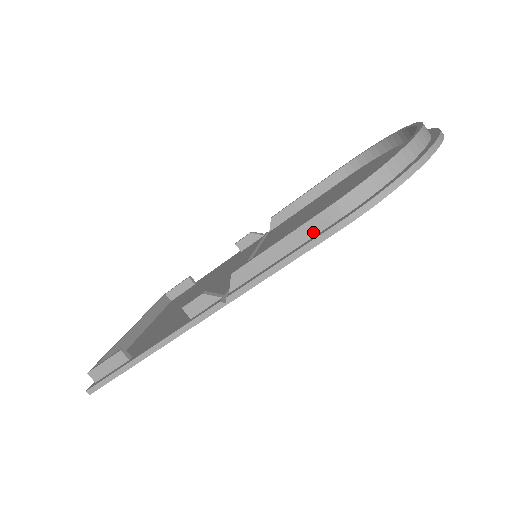
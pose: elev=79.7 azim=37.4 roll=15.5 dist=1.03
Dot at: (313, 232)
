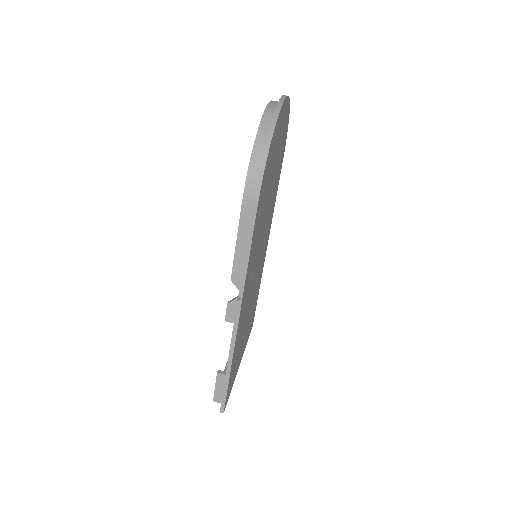
Dot at: (248, 221)
